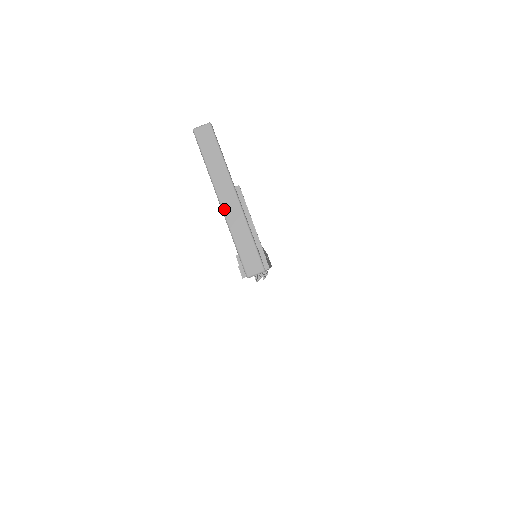
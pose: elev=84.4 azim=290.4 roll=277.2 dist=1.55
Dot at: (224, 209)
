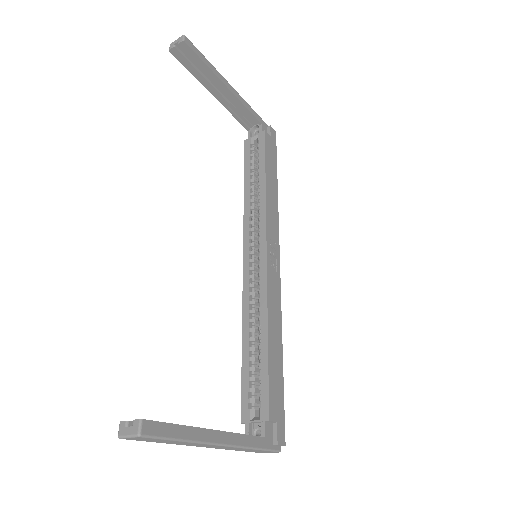
Dot at: occluded
